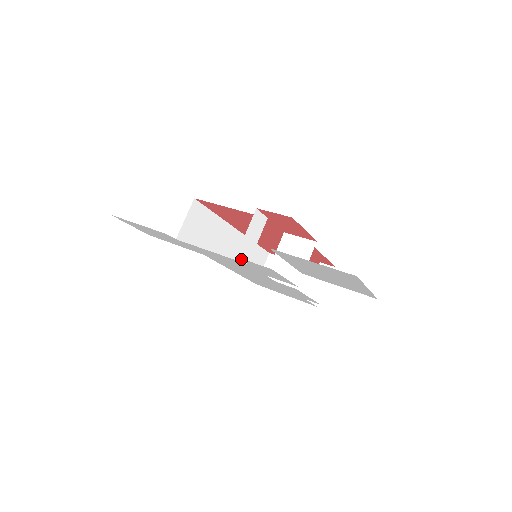
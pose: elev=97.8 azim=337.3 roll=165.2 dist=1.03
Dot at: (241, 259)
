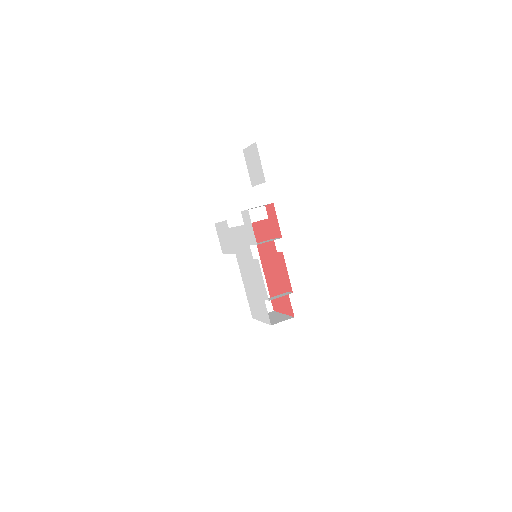
Dot at: (242, 214)
